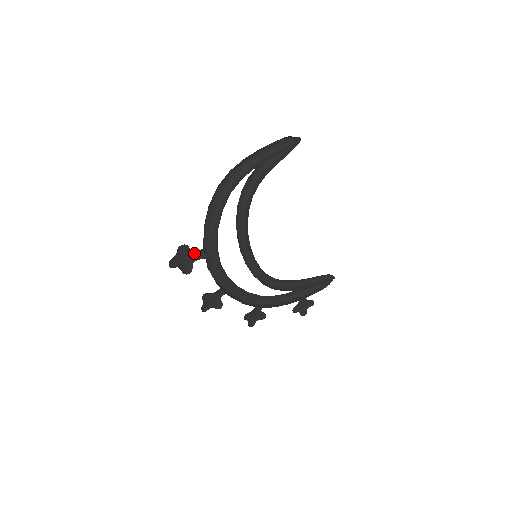
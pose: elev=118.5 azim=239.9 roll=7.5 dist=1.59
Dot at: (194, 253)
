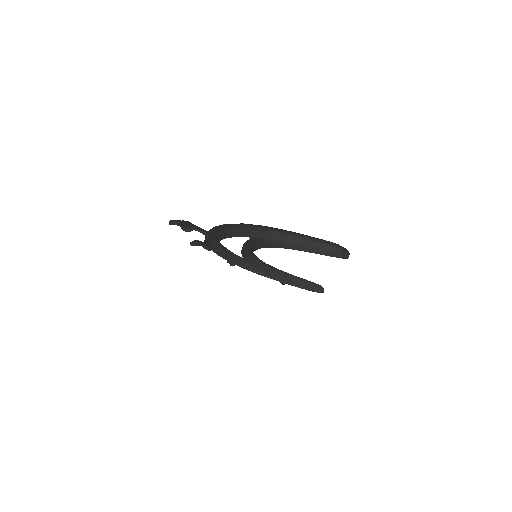
Dot at: (199, 227)
